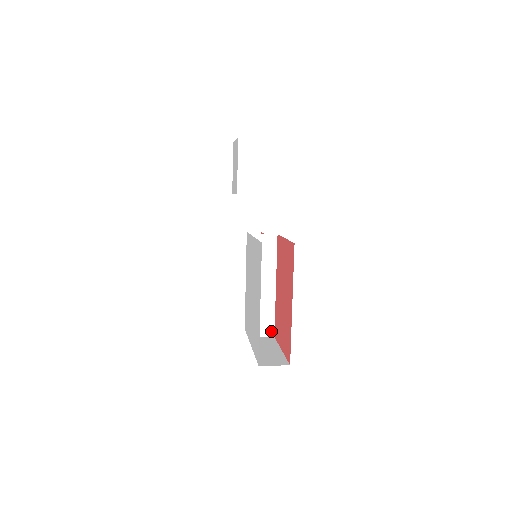
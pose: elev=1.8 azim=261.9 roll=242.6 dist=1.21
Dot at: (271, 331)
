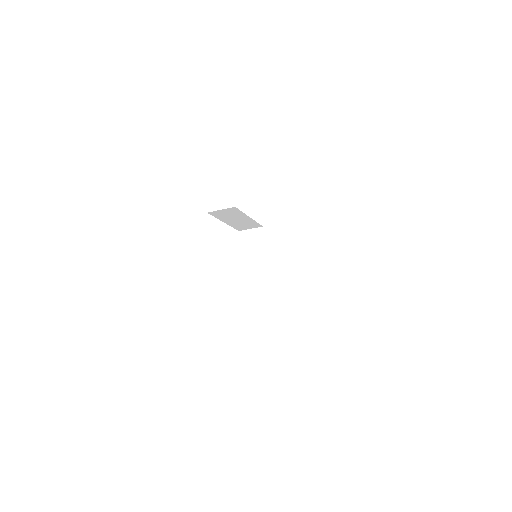
Dot at: (269, 323)
